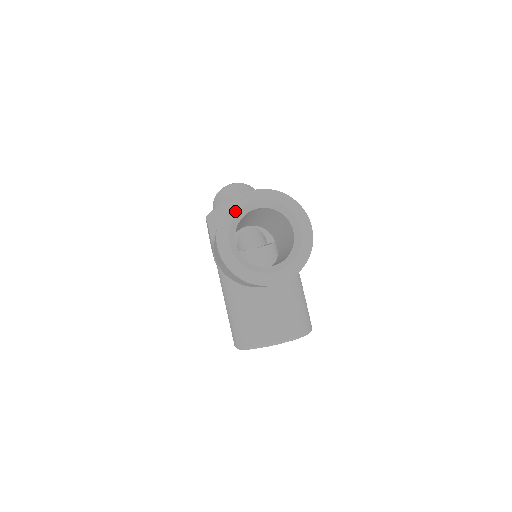
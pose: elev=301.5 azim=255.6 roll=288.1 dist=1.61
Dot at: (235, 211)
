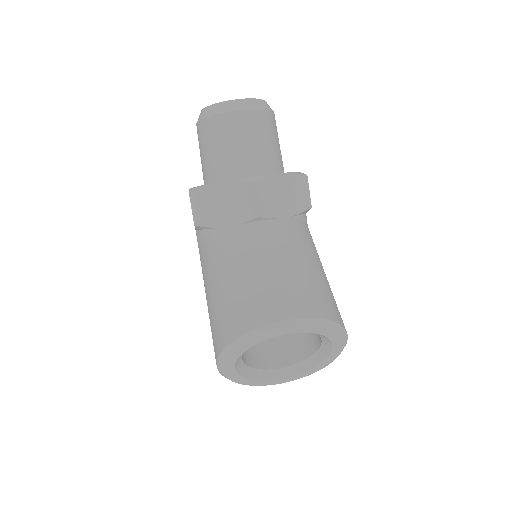
Dot at: (250, 345)
